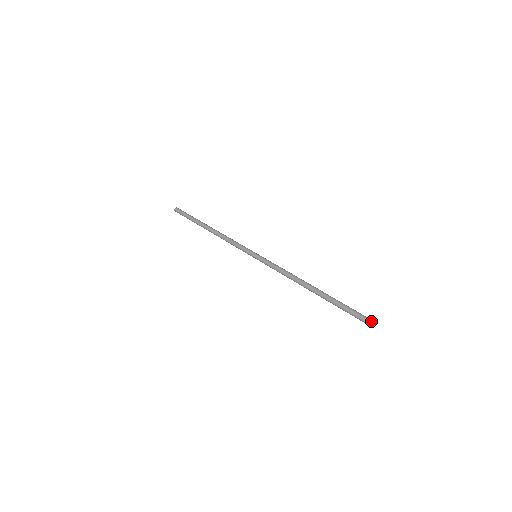
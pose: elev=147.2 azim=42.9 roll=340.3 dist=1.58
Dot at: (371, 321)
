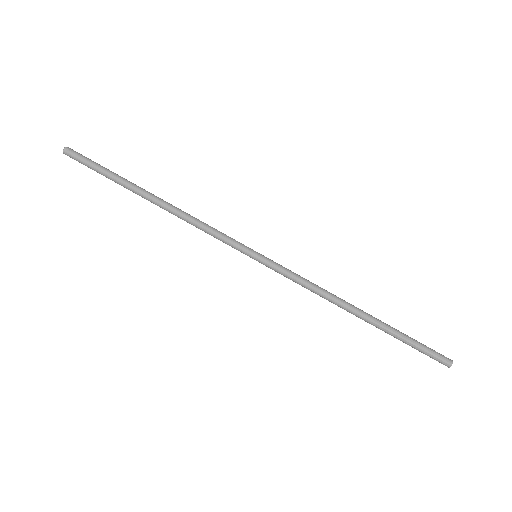
Dot at: (451, 363)
